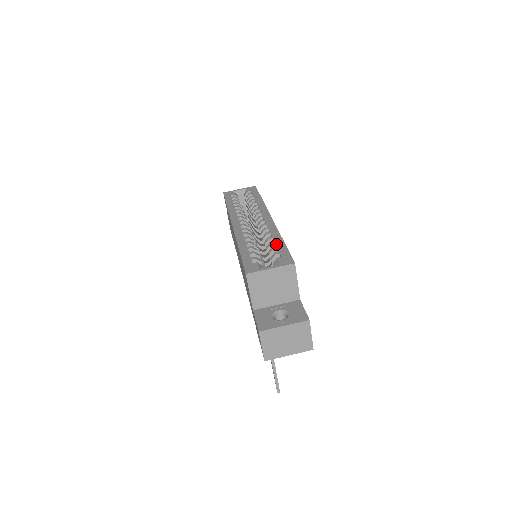
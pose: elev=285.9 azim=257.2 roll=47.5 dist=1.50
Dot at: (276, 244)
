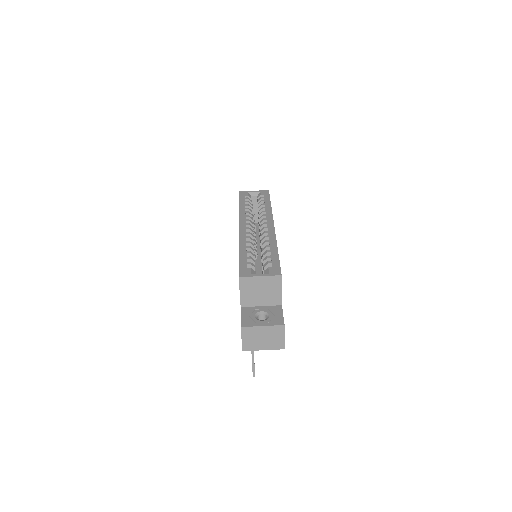
Dot at: (271, 254)
